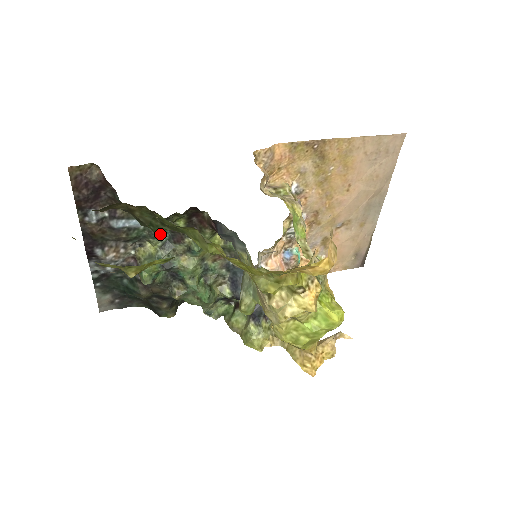
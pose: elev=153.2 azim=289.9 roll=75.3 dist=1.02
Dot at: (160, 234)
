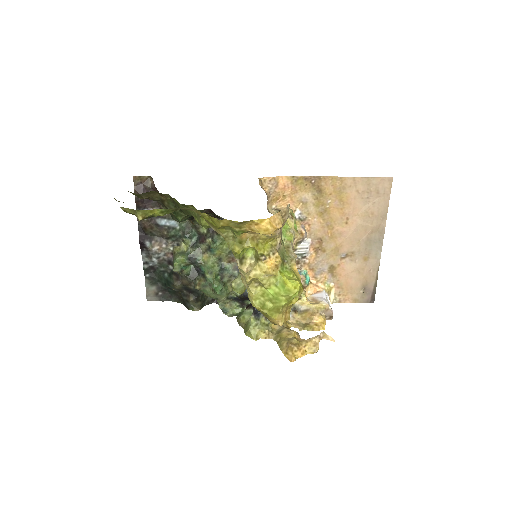
Dot at: (179, 219)
